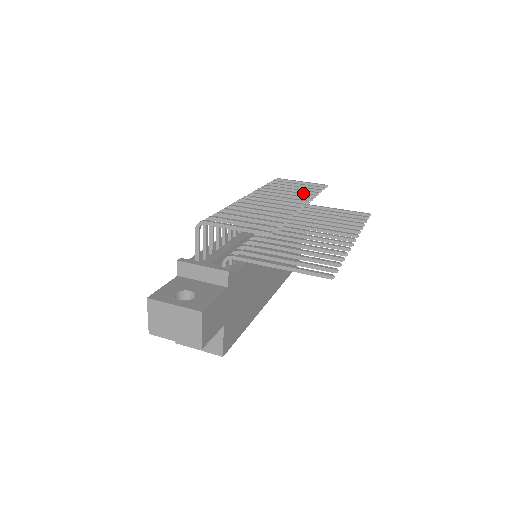
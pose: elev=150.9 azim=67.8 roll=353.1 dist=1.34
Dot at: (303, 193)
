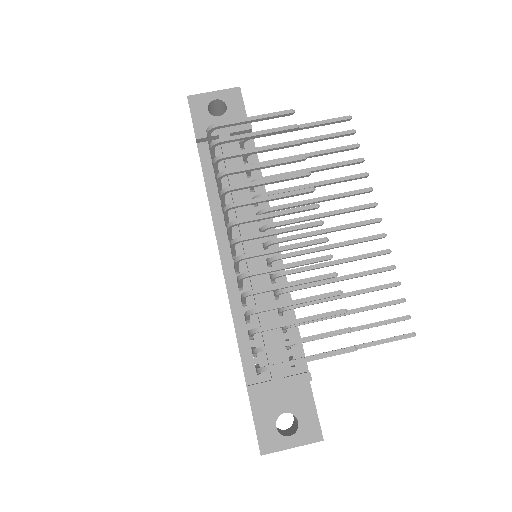
Dot at: (292, 175)
